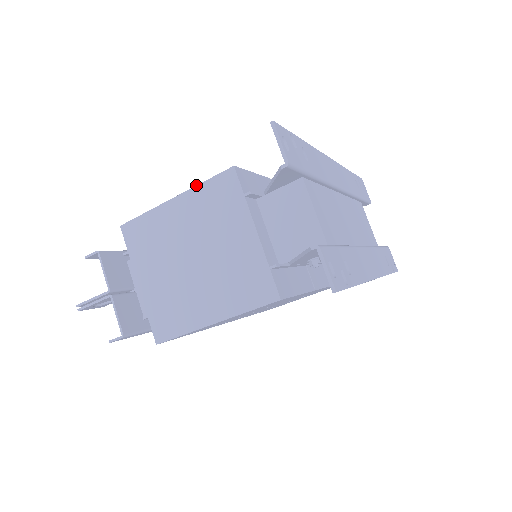
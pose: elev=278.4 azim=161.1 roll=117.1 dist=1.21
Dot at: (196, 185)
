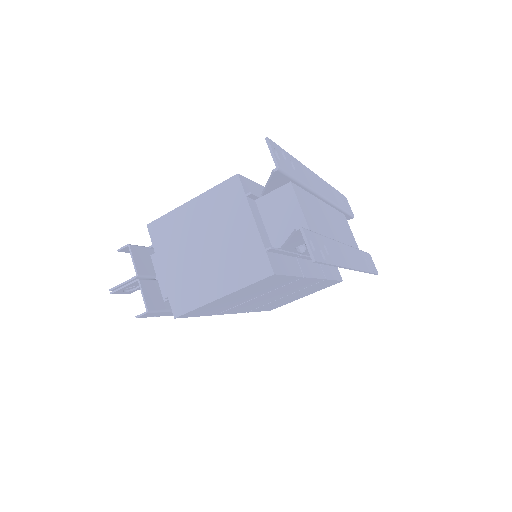
Dot at: occluded
